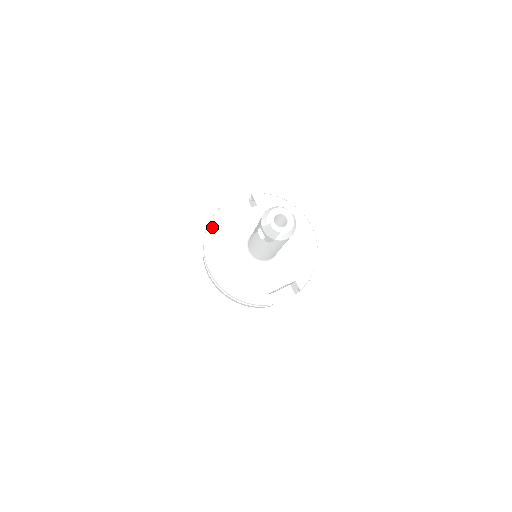
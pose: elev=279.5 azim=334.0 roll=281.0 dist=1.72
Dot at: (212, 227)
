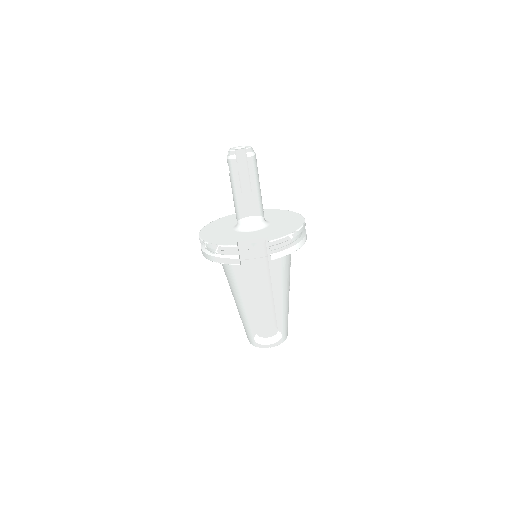
Dot at: (219, 220)
